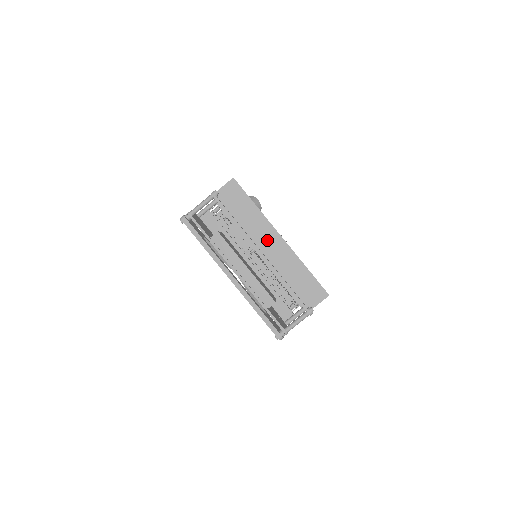
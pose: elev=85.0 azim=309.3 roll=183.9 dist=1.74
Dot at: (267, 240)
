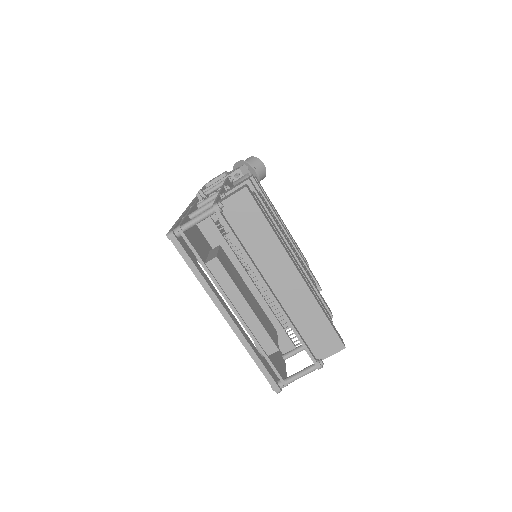
Dot at: (280, 274)
